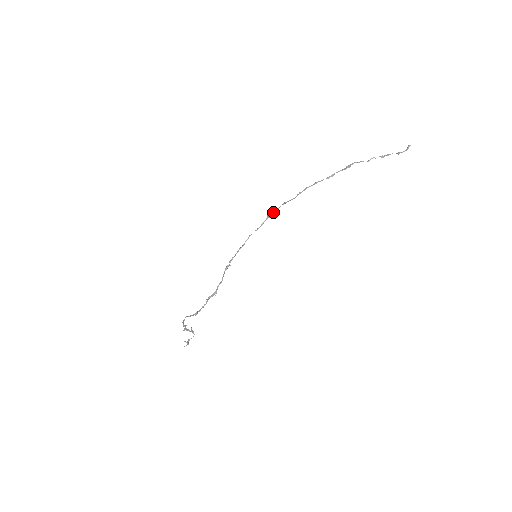
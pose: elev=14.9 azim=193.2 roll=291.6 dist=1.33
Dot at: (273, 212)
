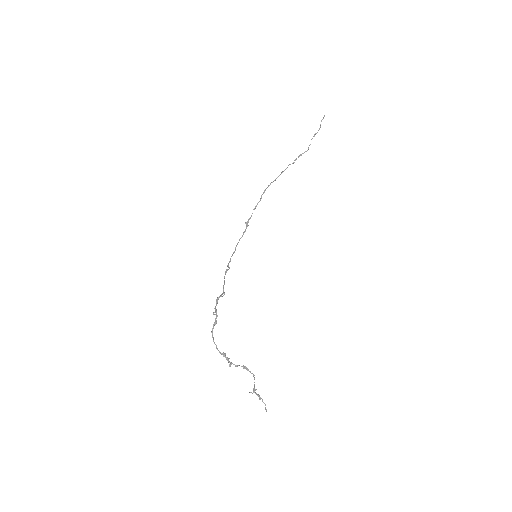
Dot at: occluded
